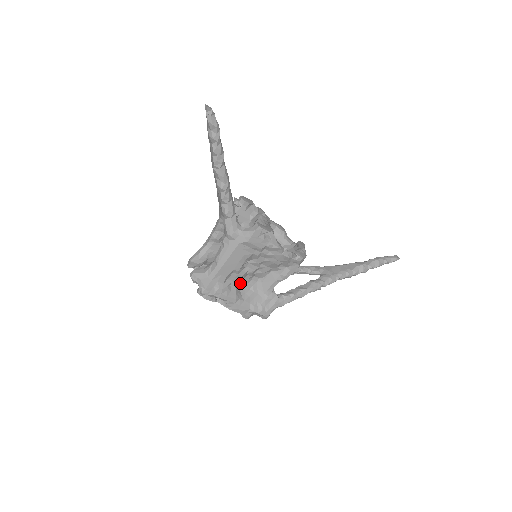
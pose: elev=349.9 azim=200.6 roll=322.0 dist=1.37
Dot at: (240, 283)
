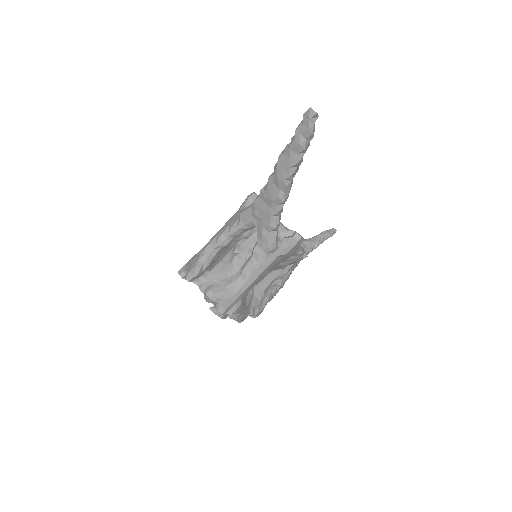
Dot at: occluded
